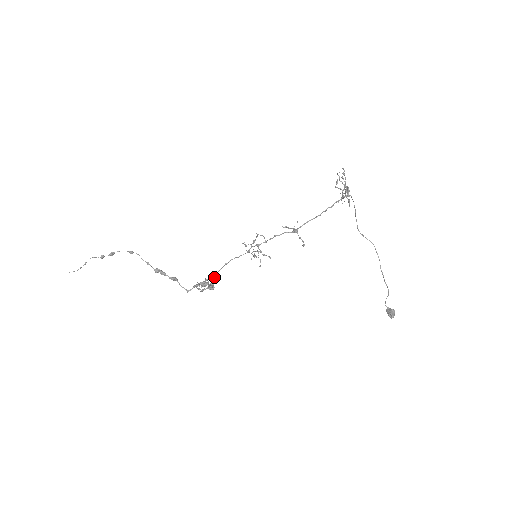
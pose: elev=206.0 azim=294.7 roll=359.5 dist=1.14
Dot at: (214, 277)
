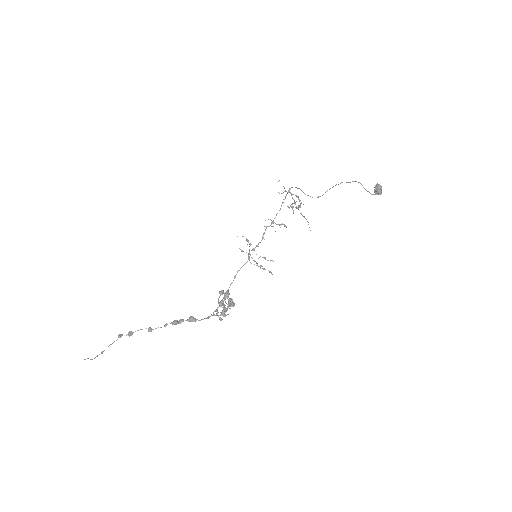
Dot at: (232, 303)
